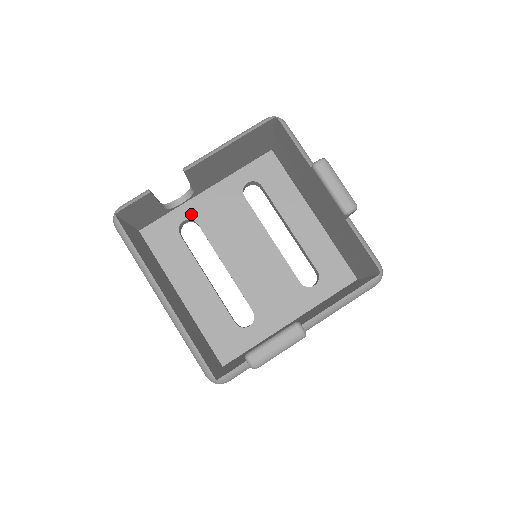
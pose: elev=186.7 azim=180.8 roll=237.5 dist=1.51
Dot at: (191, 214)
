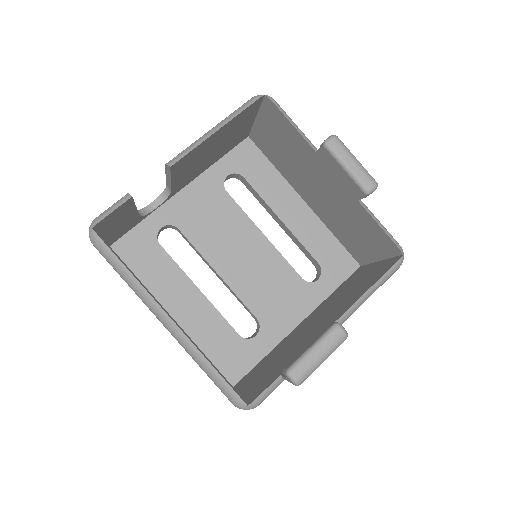
Dot at: (169, 219)
